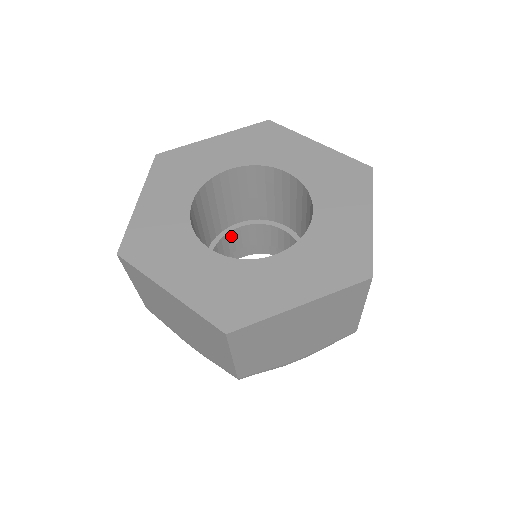
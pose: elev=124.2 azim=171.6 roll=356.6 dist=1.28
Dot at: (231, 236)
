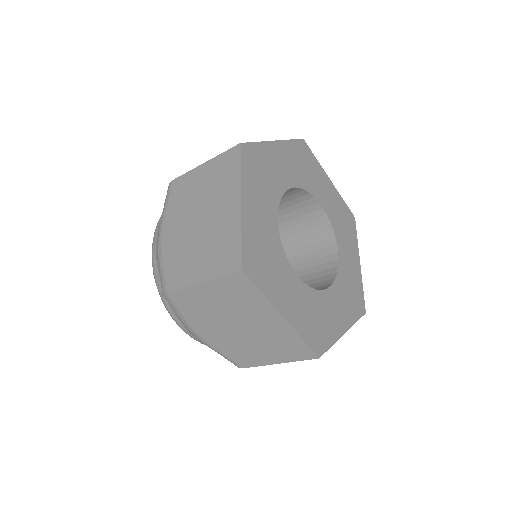
Dot at: occluded
